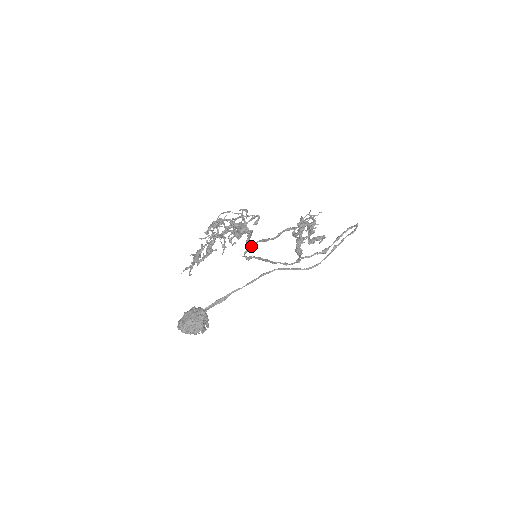
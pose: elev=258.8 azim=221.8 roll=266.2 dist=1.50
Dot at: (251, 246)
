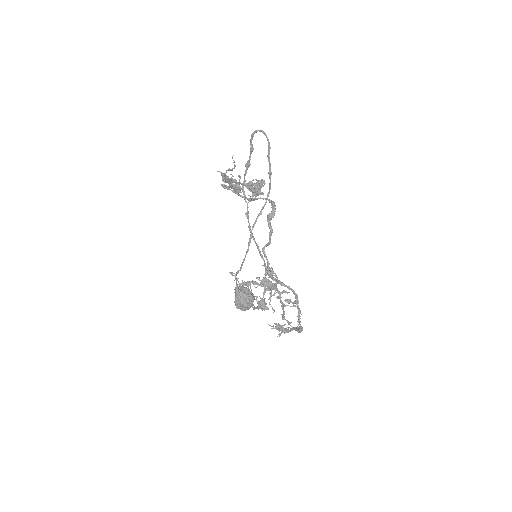
Dot at: occluded
